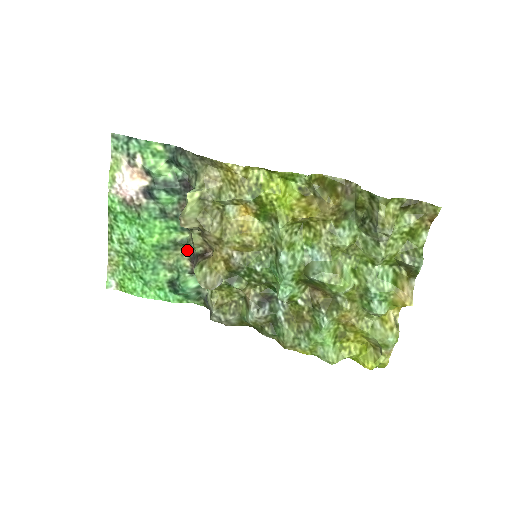
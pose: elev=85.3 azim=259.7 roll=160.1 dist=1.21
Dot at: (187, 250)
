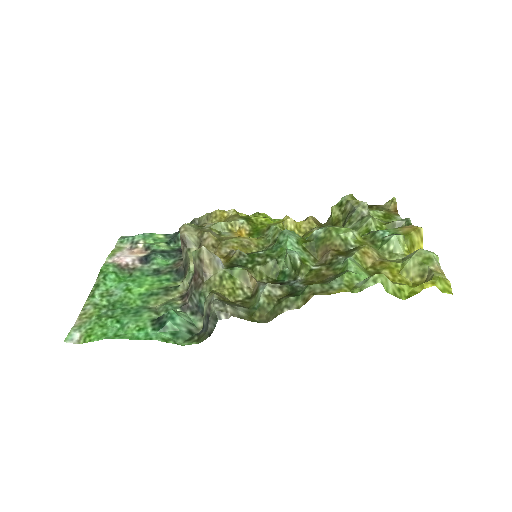
Dot at: (179, 294)
